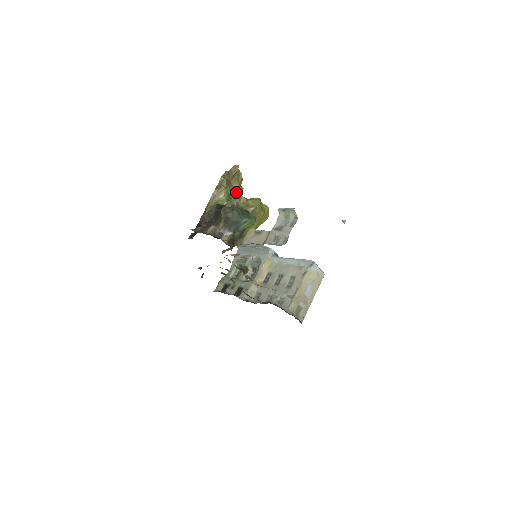
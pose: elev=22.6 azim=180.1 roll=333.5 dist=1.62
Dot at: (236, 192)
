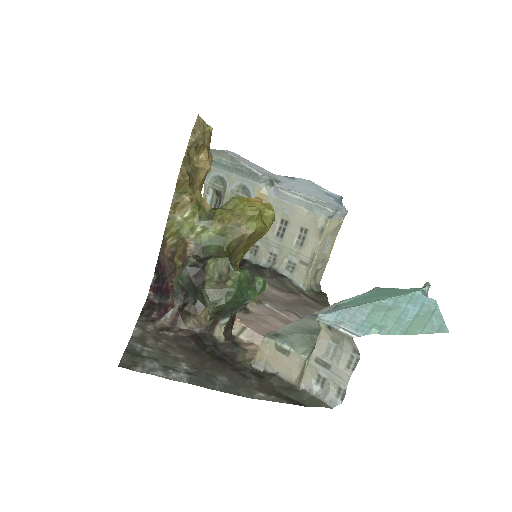
Dot at: (207, 173)
